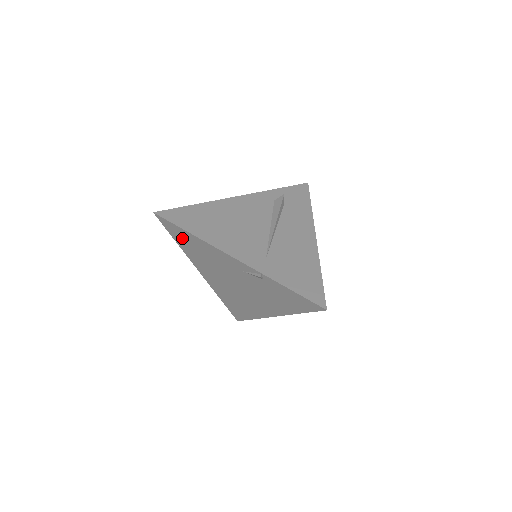
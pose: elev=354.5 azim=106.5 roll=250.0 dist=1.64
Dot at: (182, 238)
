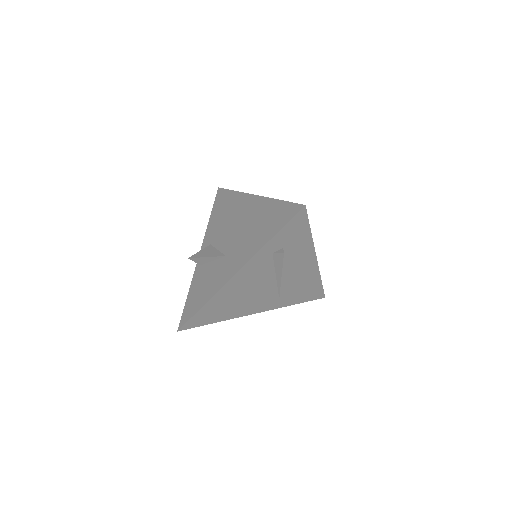
Dot at: occluded
